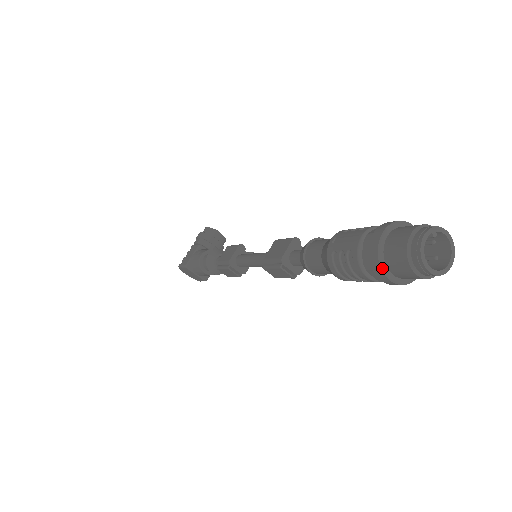
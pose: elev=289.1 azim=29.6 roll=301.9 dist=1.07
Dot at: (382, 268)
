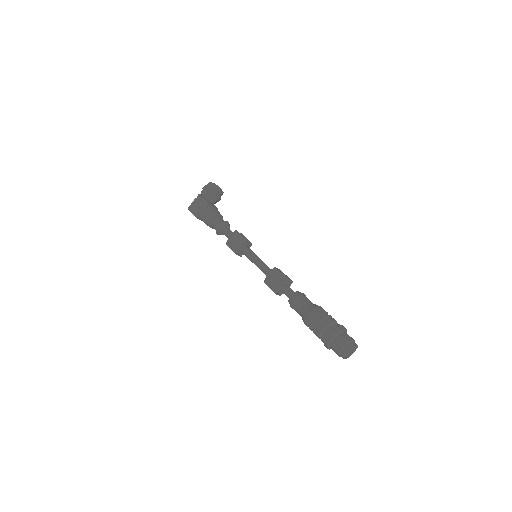
Dot at: (328, 348)
